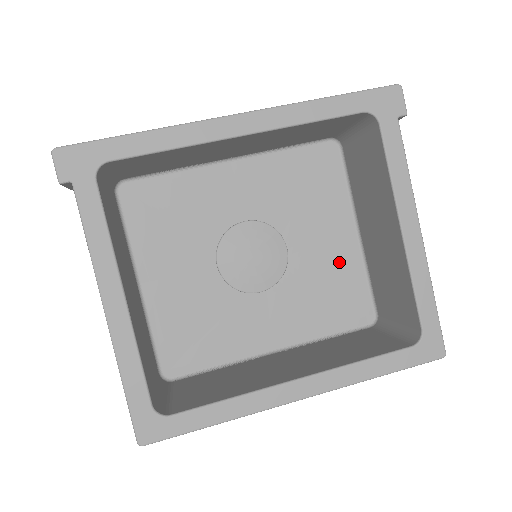
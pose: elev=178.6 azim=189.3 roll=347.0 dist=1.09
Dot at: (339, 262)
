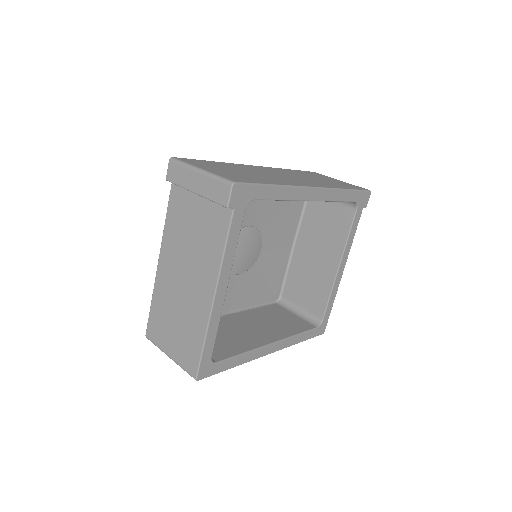
Dot at: (278, 262)
